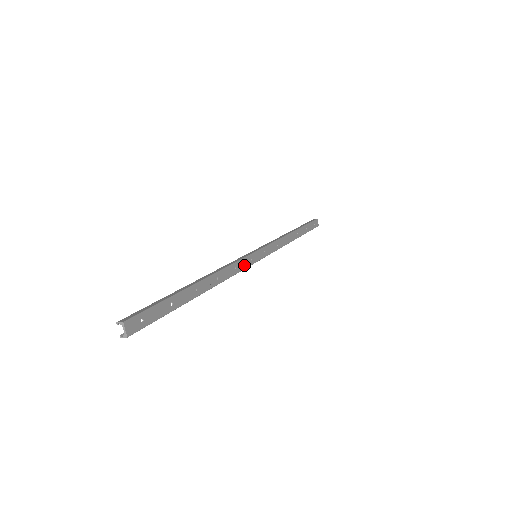
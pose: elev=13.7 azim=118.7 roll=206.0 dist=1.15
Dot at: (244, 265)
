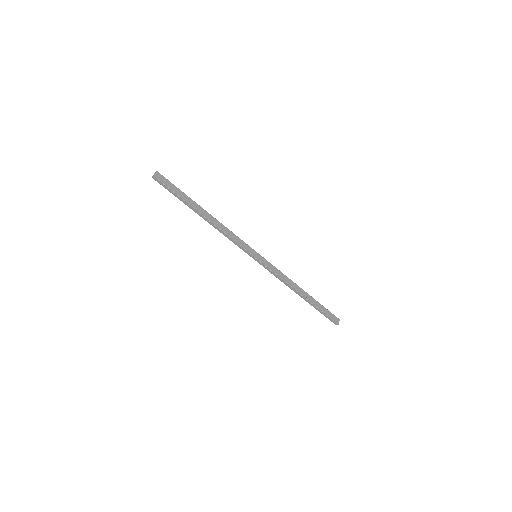
Dot at: (242, 244)
